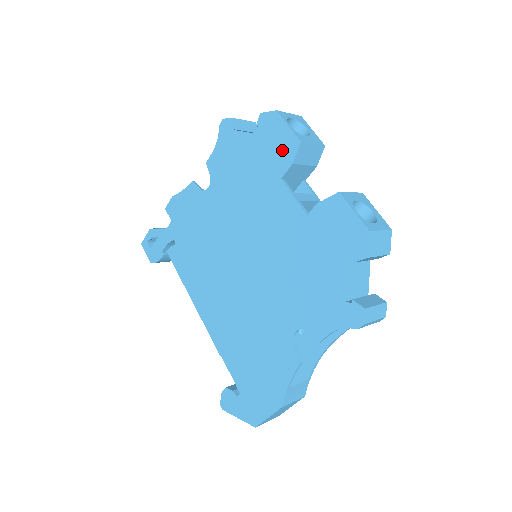
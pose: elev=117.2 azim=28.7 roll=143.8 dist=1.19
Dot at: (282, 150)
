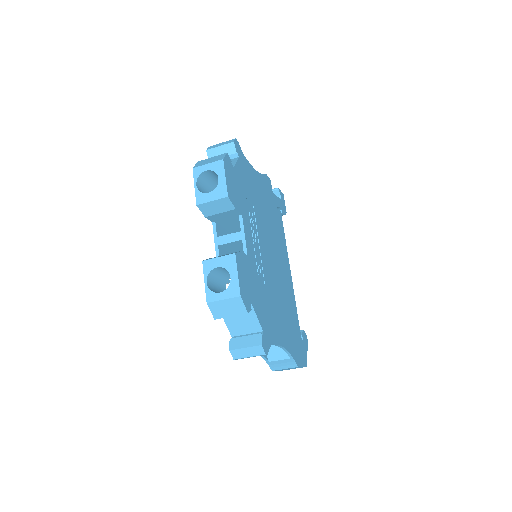
Dot at: occluded
